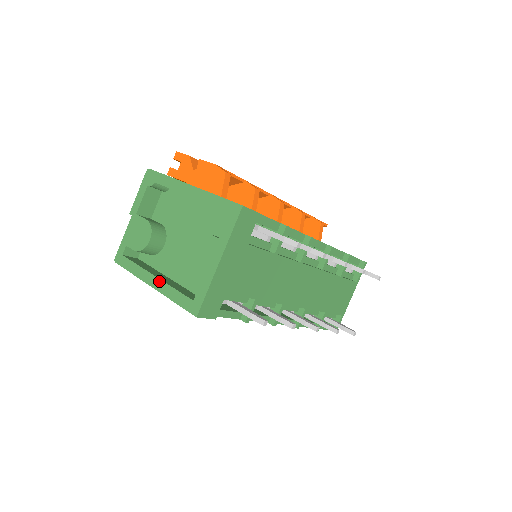
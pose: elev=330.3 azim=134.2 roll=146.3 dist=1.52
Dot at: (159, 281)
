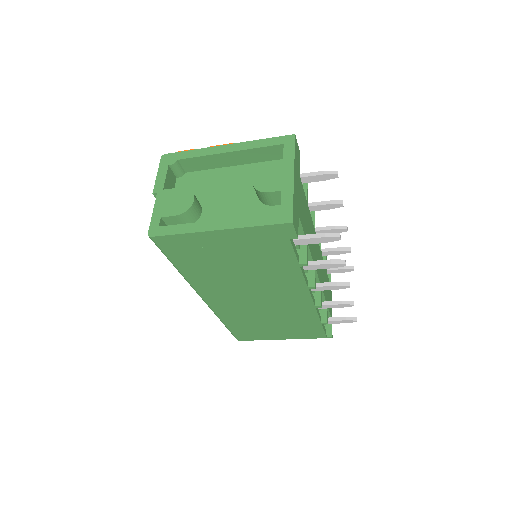
Dot at: (226, 221)
